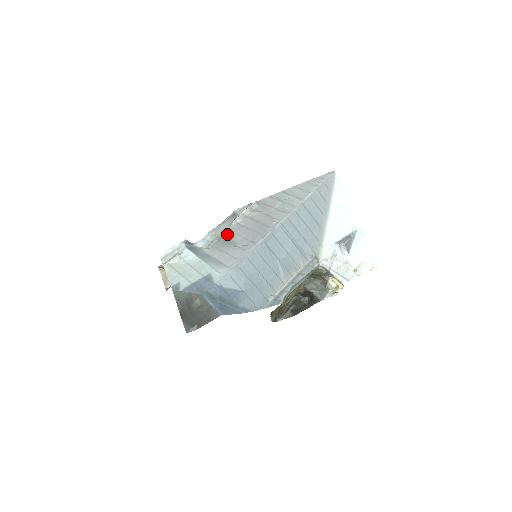
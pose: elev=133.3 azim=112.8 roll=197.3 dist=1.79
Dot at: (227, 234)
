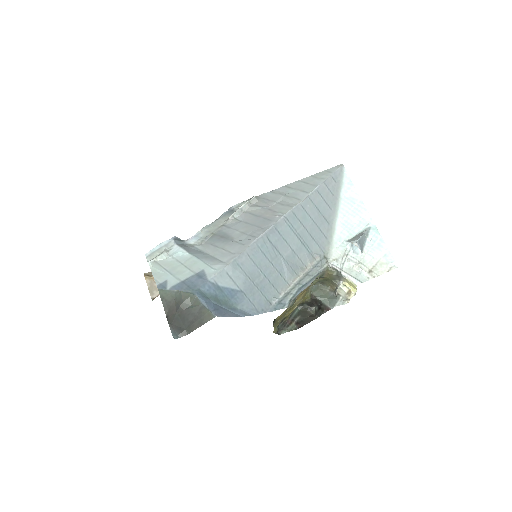
Dot at: (223, 229)
